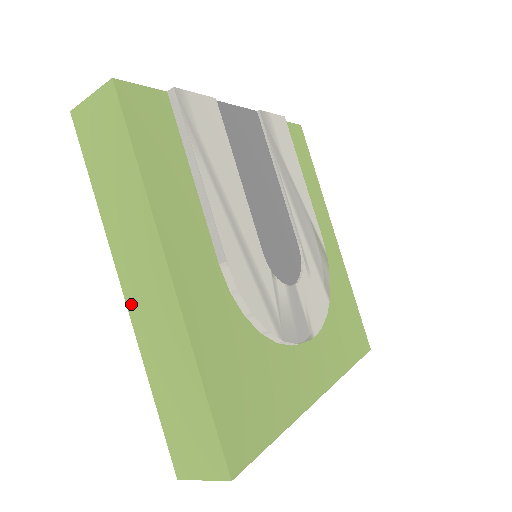
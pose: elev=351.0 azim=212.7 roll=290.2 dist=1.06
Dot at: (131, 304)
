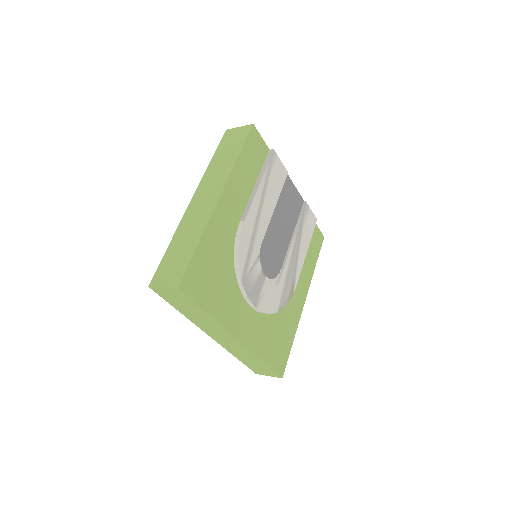
Dot at: (191, 205)
